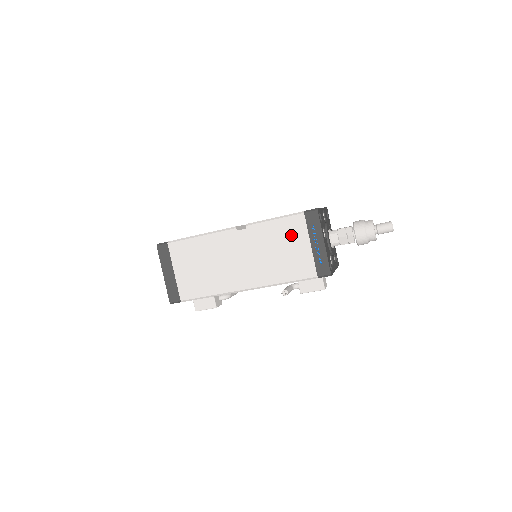
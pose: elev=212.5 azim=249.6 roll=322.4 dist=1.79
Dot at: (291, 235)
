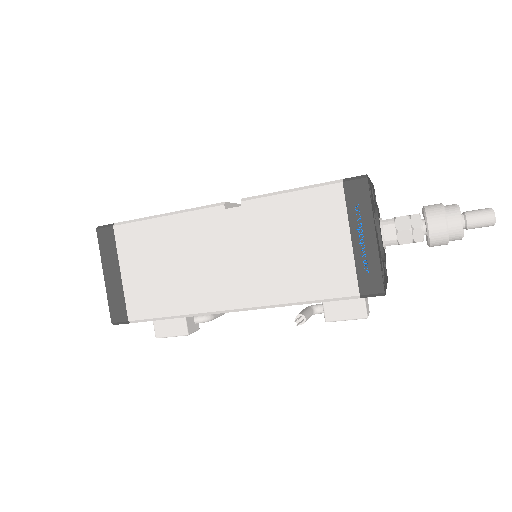
Dot at: (317, 220)
